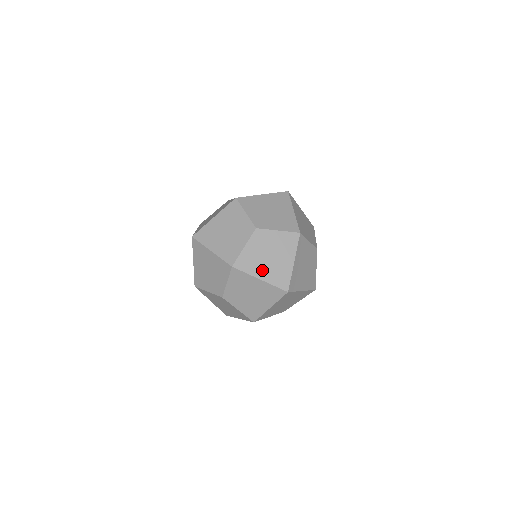
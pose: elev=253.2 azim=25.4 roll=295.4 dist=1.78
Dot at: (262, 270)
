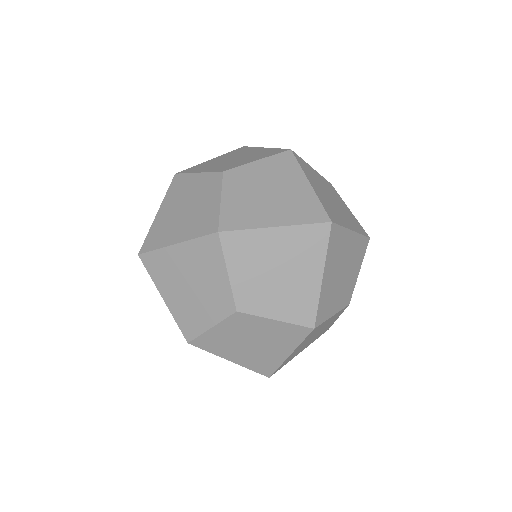
Dot at: (235, 354)
